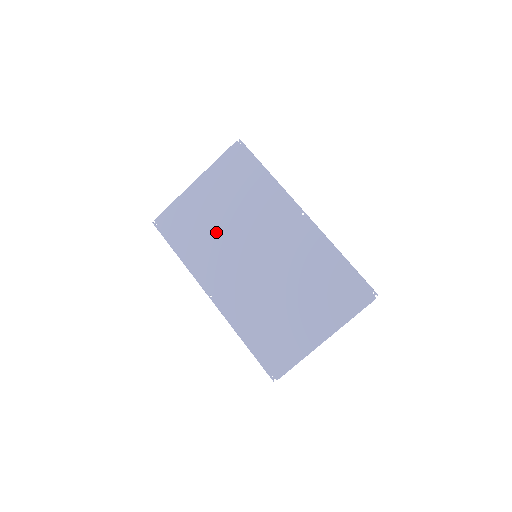
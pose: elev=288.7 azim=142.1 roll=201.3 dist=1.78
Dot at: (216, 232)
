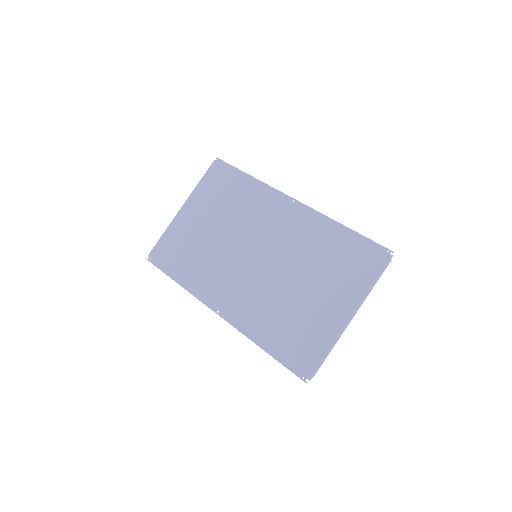
Dot at: (211, 246)
